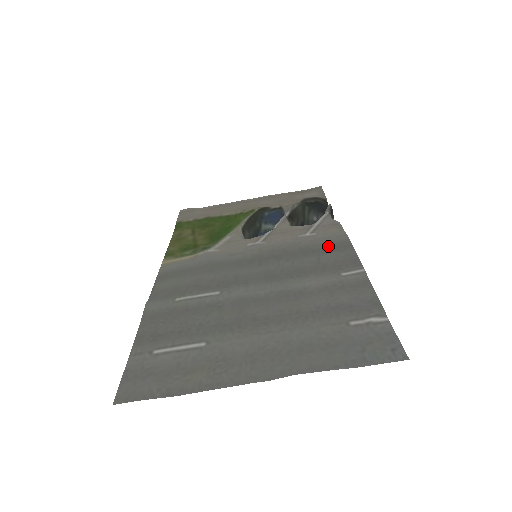
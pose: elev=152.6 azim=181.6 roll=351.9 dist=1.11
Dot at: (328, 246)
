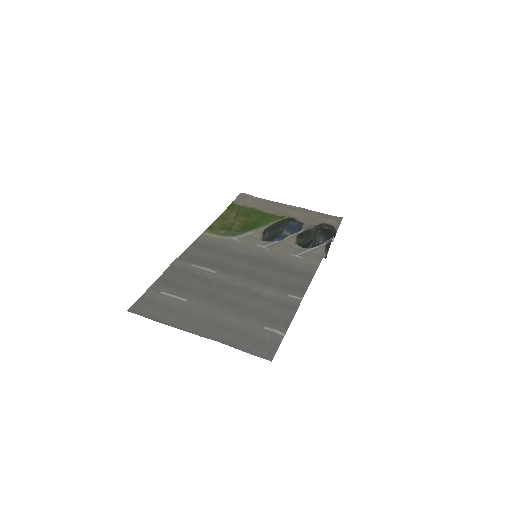
Dot at: (299, 271)
